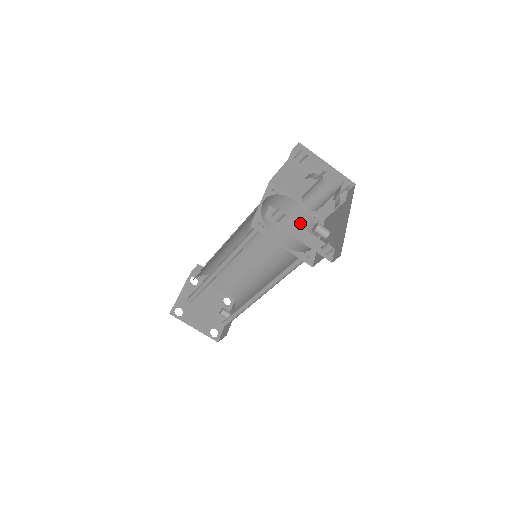
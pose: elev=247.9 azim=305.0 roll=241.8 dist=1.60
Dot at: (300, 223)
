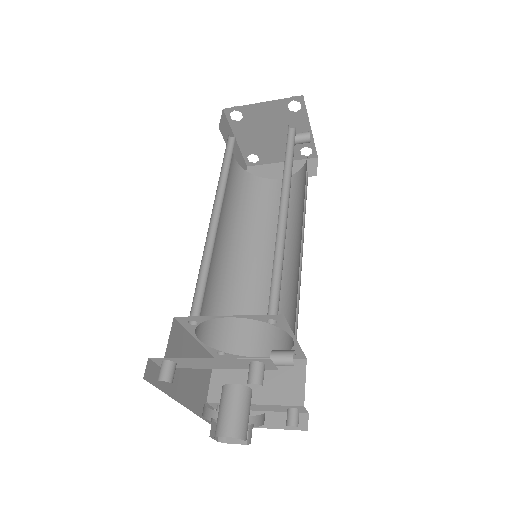
Dot at: occluded
